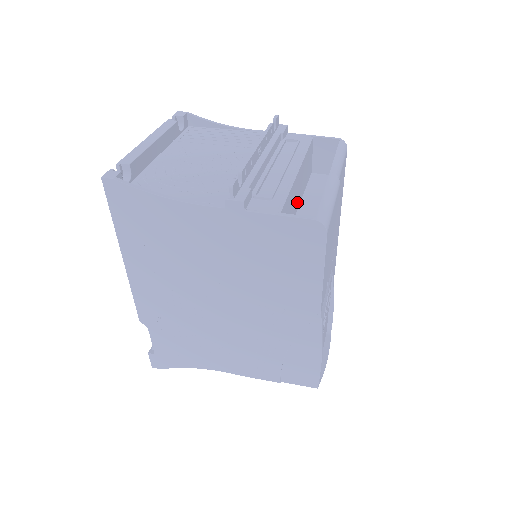
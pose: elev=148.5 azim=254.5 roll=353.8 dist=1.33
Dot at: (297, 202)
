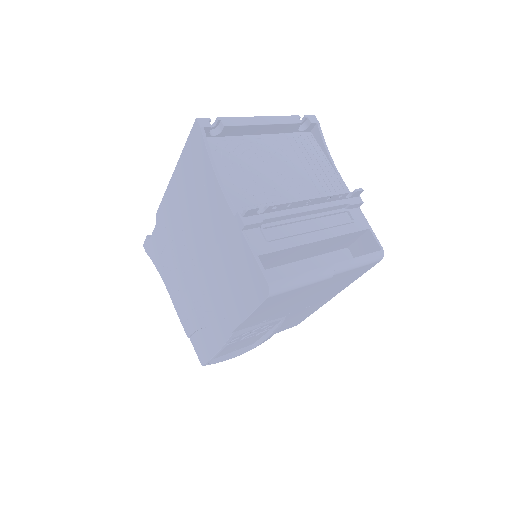
Dot at: (300, 257)
